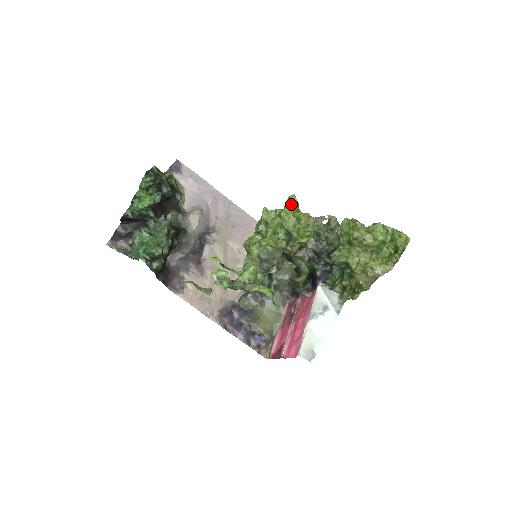
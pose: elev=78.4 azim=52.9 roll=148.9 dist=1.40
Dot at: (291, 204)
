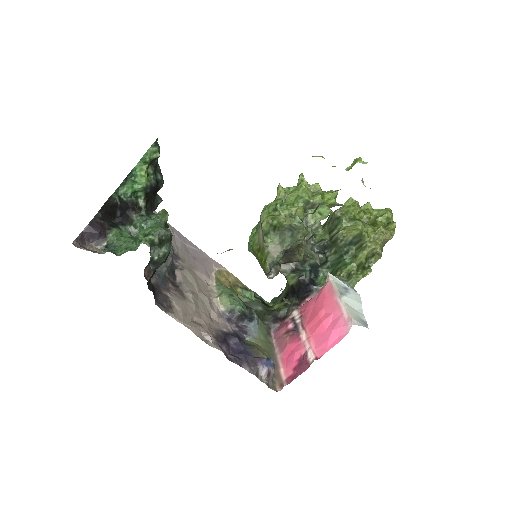
Dot at: (304, 179)
